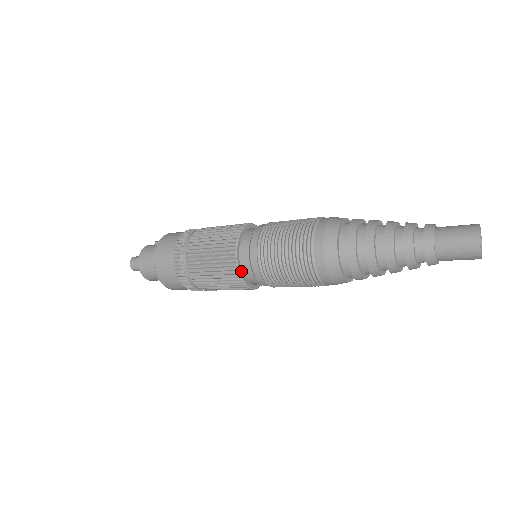
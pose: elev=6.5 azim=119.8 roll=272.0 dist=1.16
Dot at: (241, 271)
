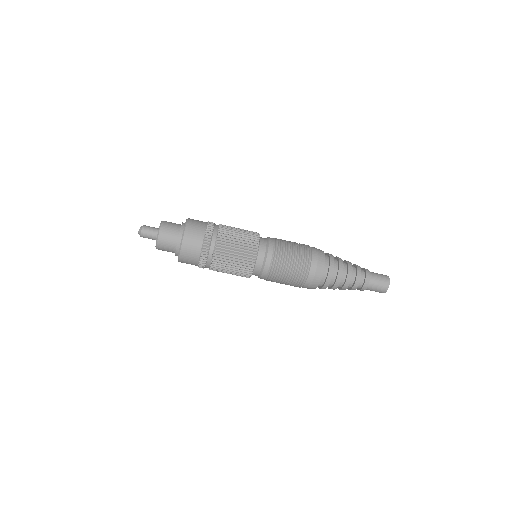
Dot at: occluded
